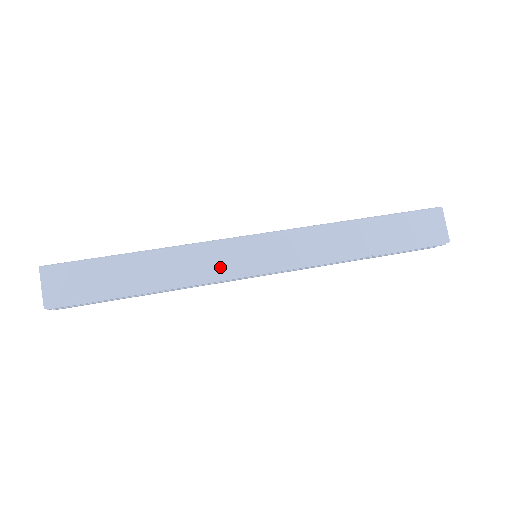
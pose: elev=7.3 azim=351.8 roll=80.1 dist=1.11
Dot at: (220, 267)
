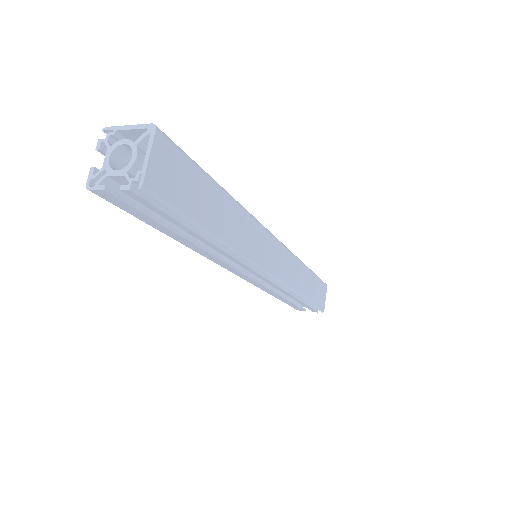
Dot at: (258, 253)
